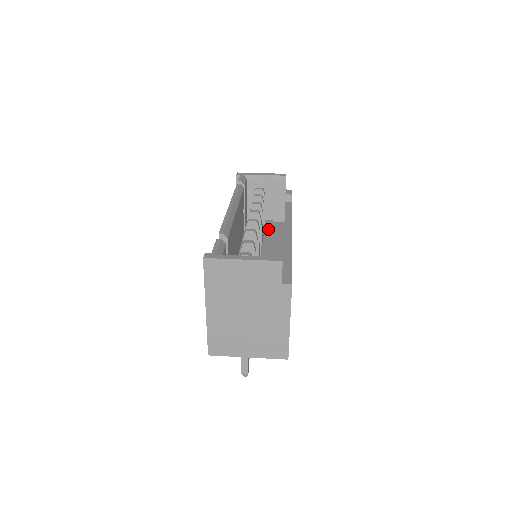
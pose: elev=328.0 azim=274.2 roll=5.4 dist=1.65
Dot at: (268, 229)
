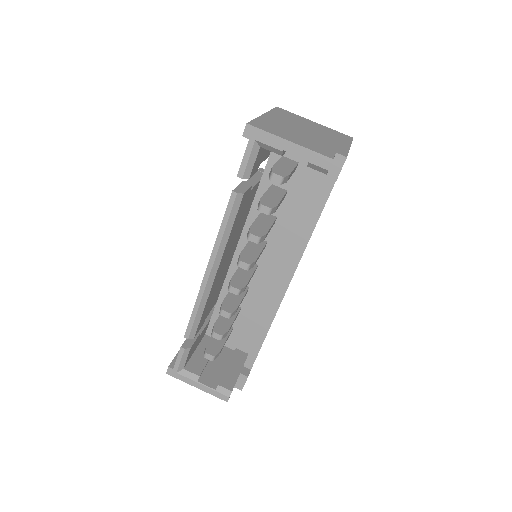
Dot at: (299, 177)
